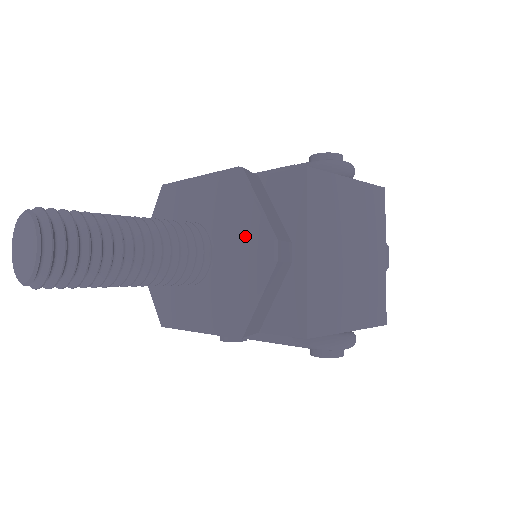
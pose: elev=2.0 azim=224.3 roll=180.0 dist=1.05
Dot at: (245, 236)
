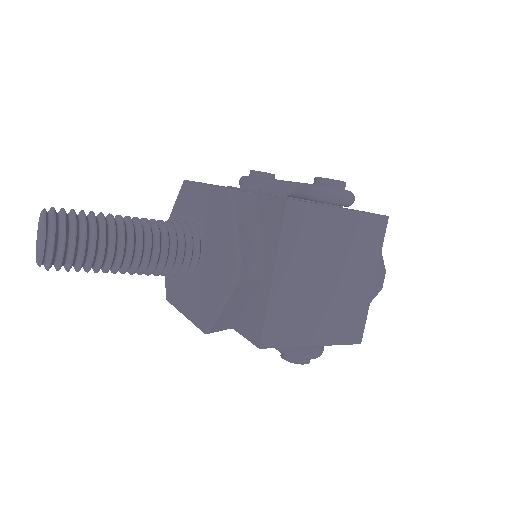
Dot at: (222, 251)
